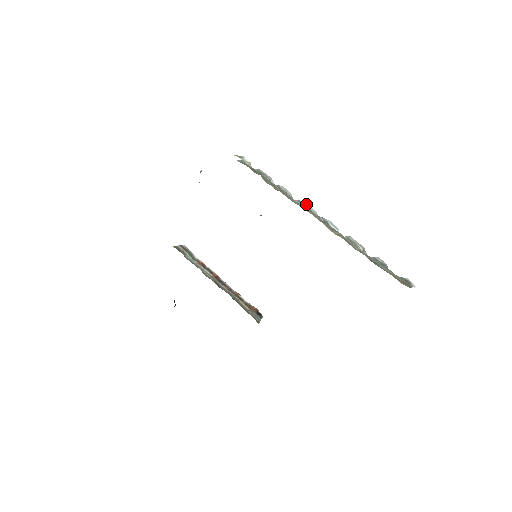
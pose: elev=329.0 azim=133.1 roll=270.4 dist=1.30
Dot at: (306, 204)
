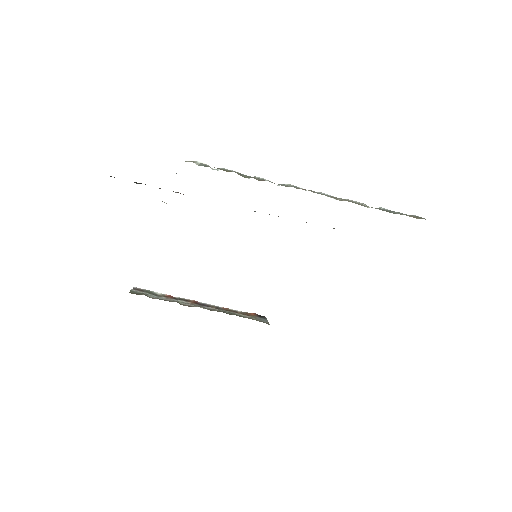
Dot at: (291, 185)
